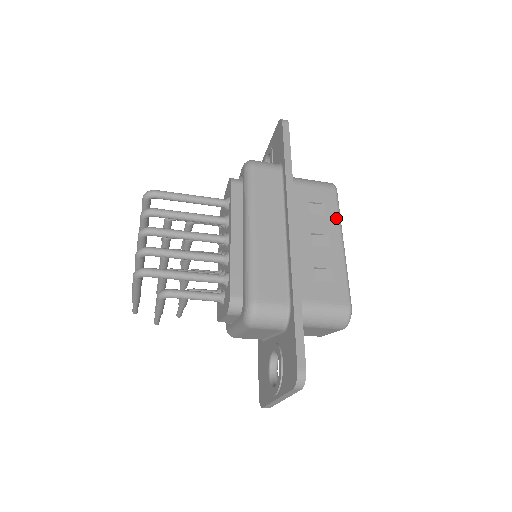
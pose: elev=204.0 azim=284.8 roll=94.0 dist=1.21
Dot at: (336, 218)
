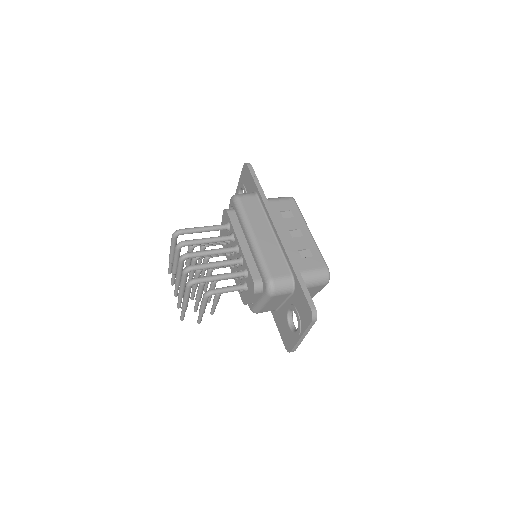
Dot at: (301, 217)
